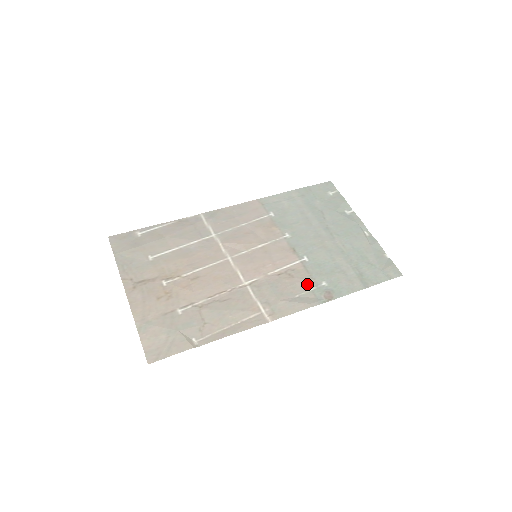
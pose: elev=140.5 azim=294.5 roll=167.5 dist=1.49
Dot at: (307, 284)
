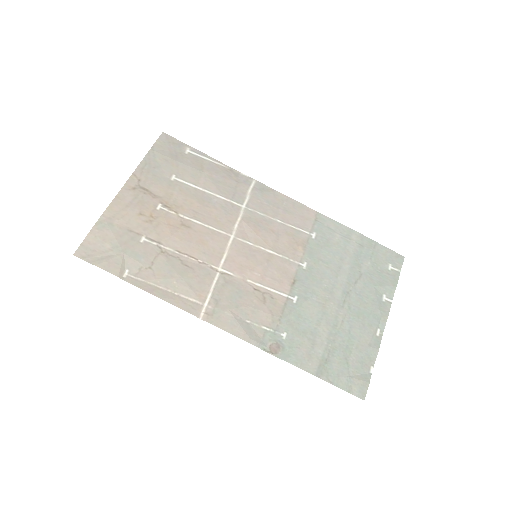
Dot at: (269, 320)
